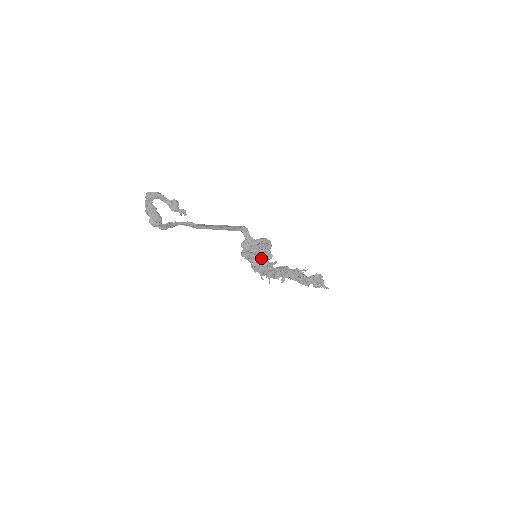
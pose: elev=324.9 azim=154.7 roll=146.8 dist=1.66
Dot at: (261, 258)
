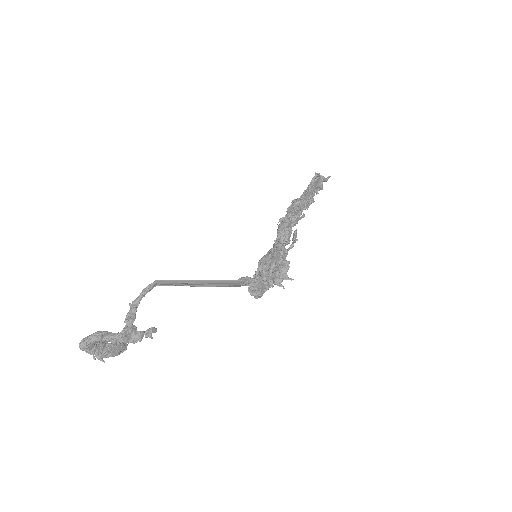
Dot at: (278, 277)
